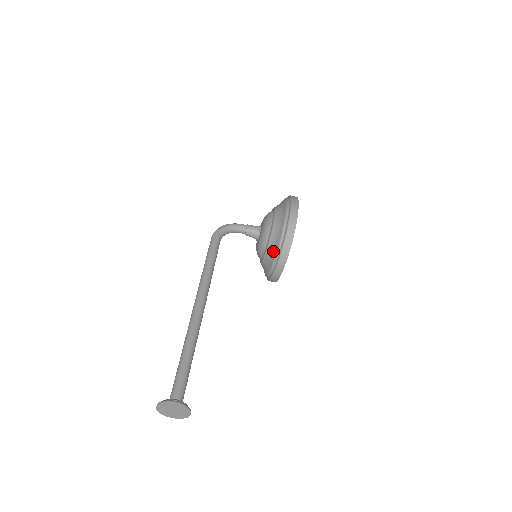
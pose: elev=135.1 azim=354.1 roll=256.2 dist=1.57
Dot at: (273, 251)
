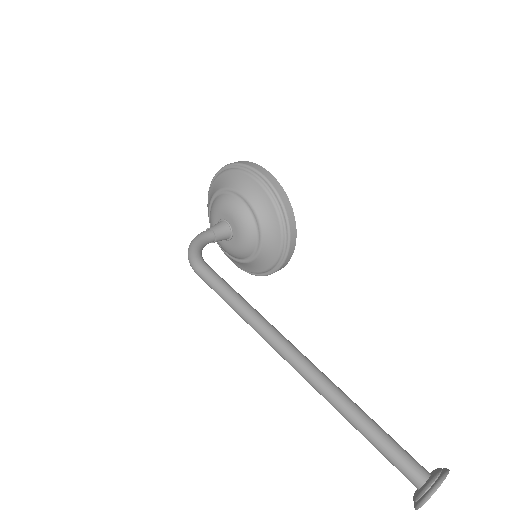
Dot at: (274, 237)
